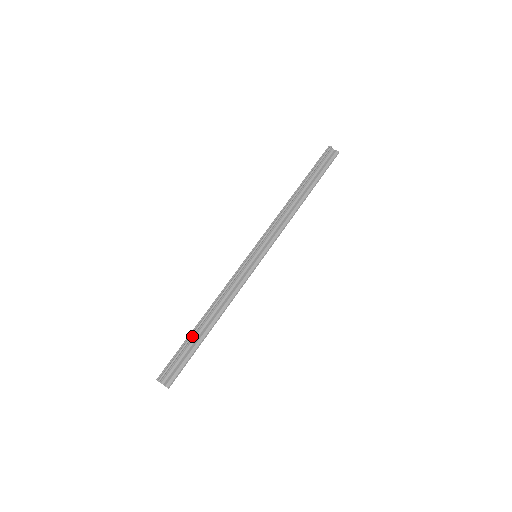
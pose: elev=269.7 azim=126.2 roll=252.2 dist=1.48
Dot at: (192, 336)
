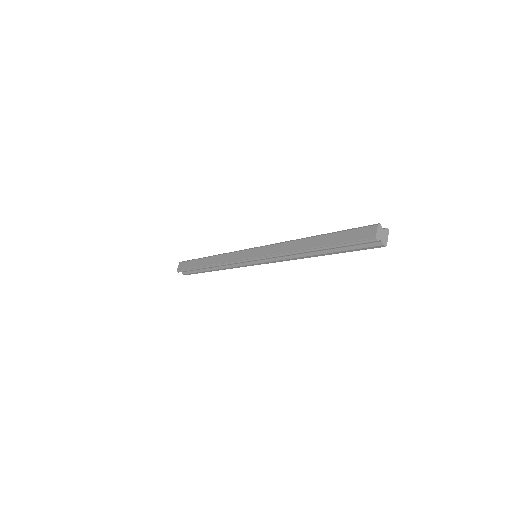
Dot at: (198, 269)
